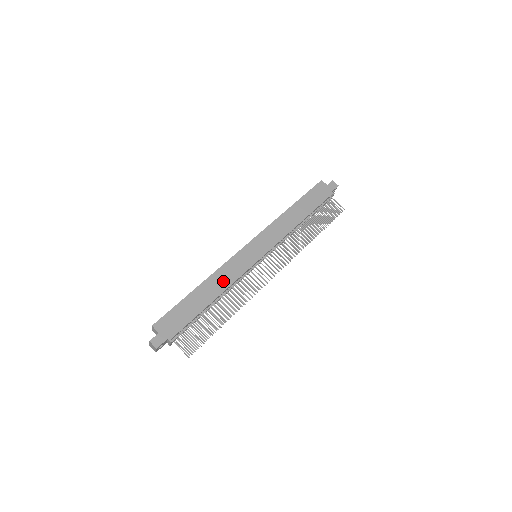
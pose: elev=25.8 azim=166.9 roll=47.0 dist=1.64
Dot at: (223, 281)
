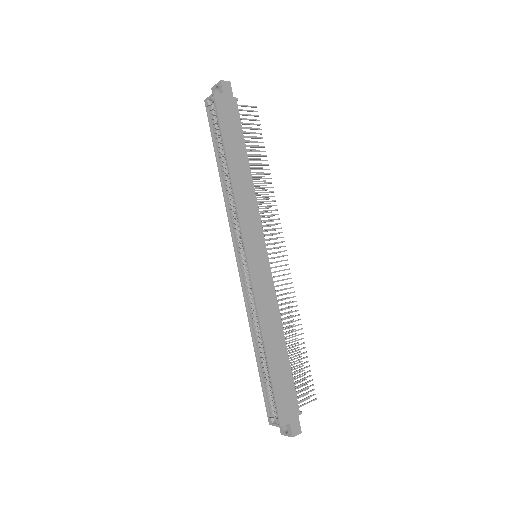
Dot at: (272, 318)
